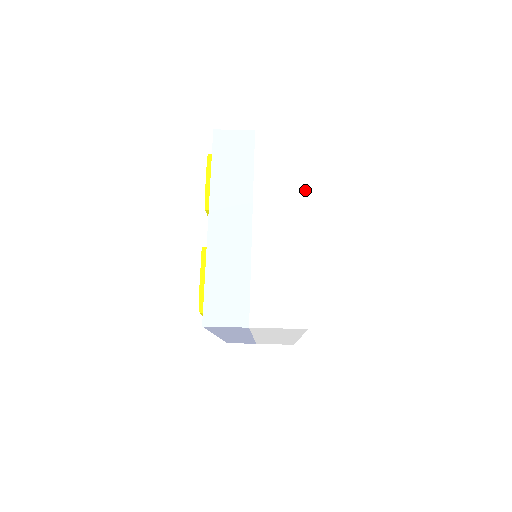
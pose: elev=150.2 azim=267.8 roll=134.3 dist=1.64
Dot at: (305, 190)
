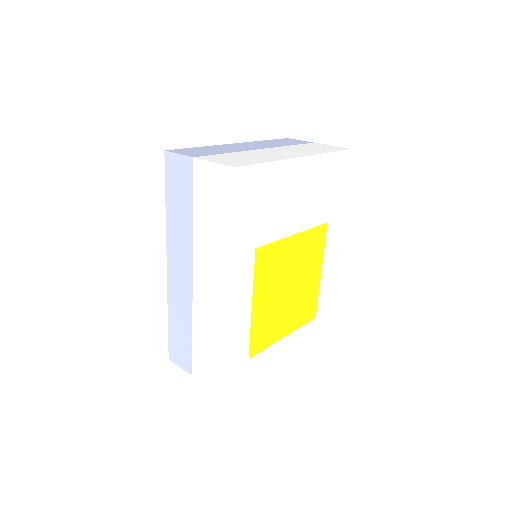
Dot at: (319, 153)
